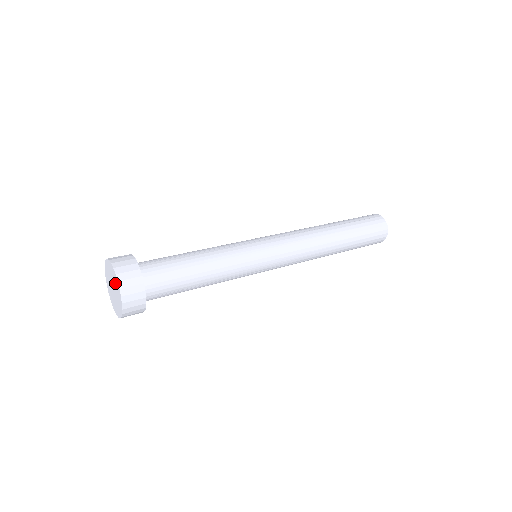
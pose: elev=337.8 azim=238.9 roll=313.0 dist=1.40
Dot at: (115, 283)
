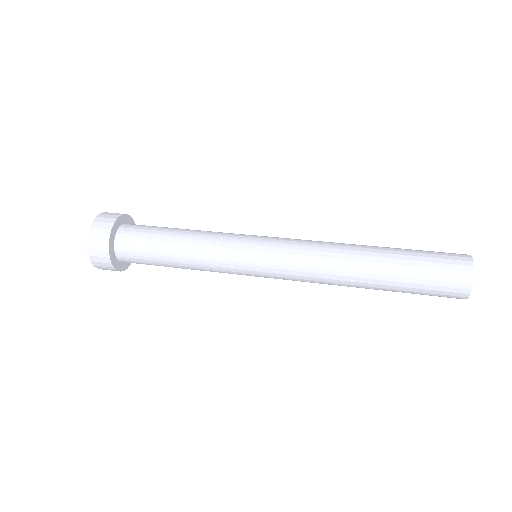
Dot at: occluded
